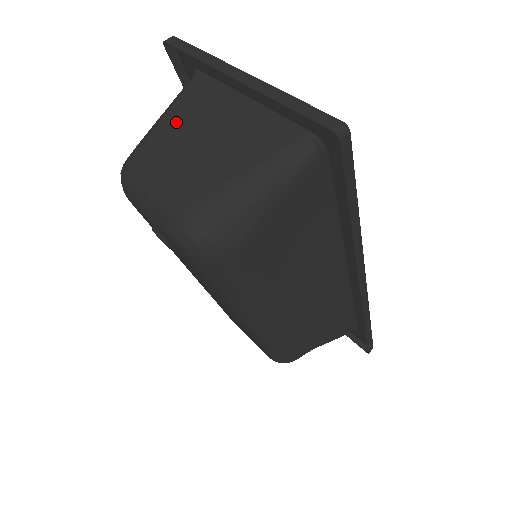
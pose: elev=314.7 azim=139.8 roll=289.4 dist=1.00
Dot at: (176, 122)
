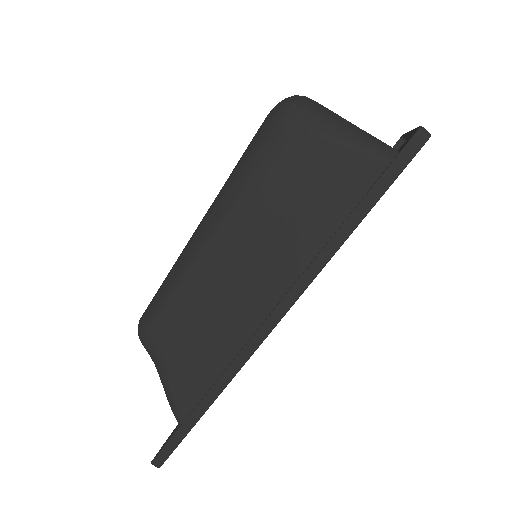
Dot at: occluded
